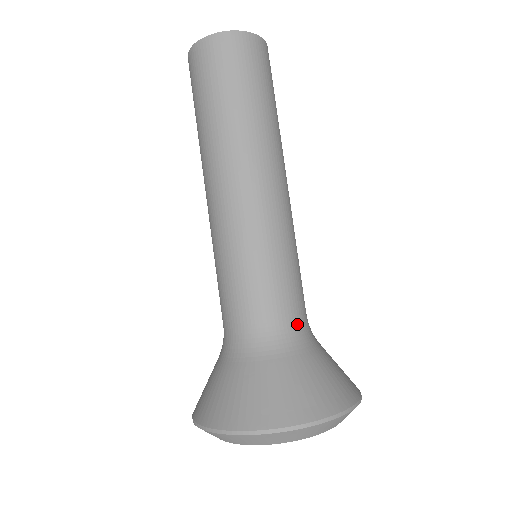
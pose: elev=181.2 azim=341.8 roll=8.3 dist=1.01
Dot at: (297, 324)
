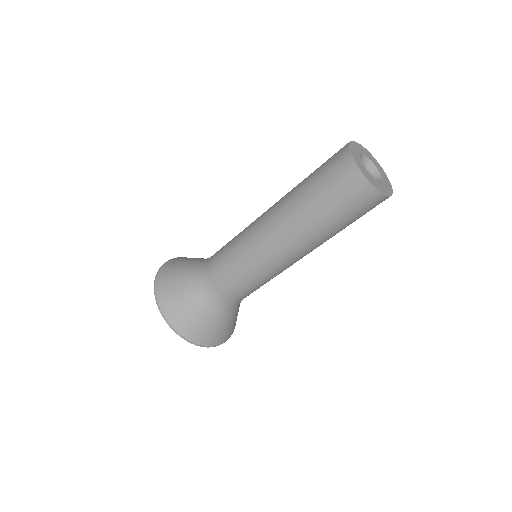
Dot at: (238, 302)
